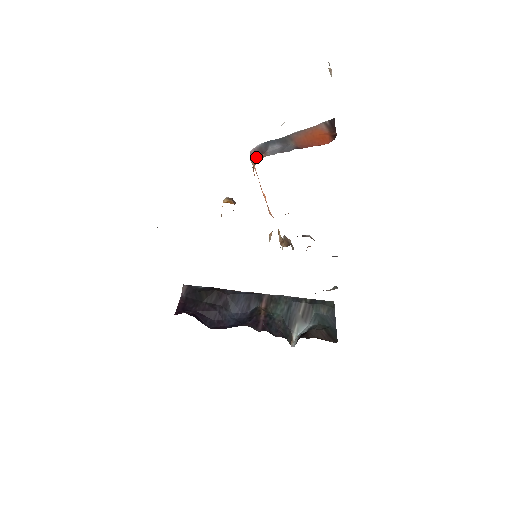
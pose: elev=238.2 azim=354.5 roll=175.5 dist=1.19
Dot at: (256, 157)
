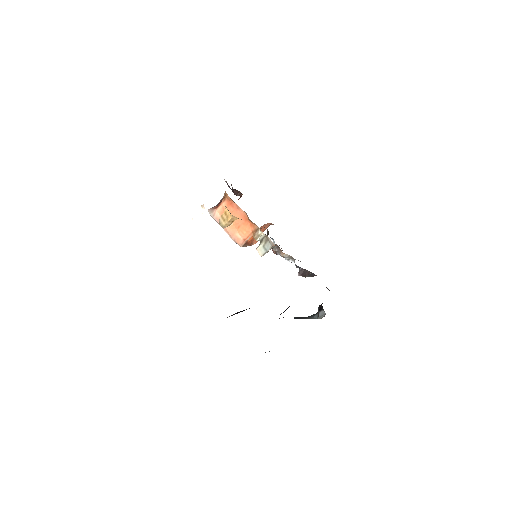
Dot at: (216, 206)
